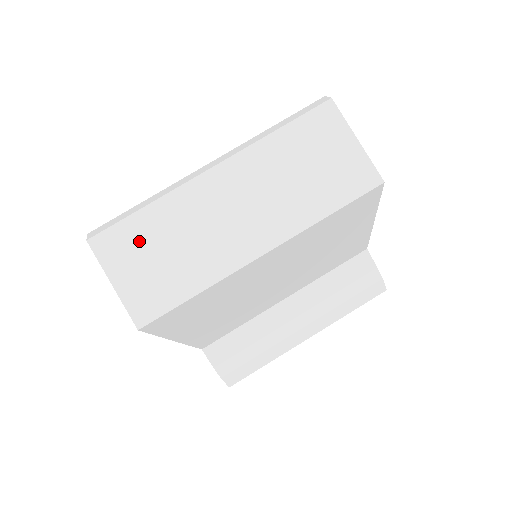
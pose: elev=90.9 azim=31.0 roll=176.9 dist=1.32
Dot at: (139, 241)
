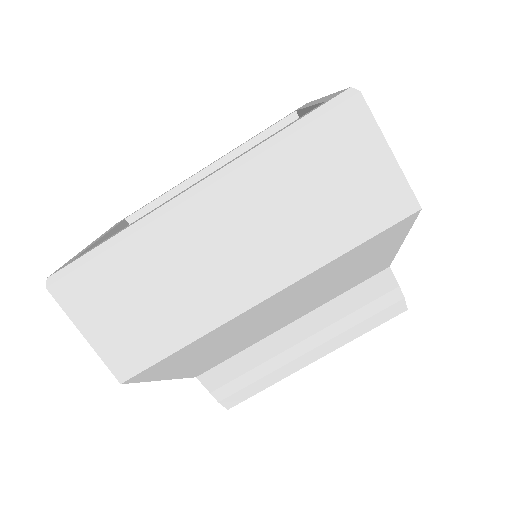
Dot at: (111, 287)
